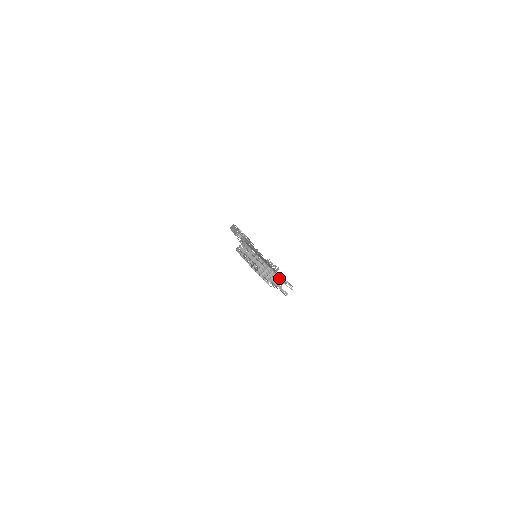
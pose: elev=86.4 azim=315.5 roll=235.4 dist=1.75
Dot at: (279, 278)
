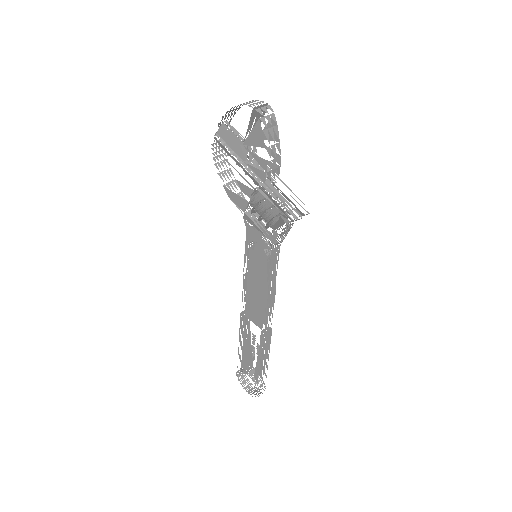
Dot at: (268, 106)
